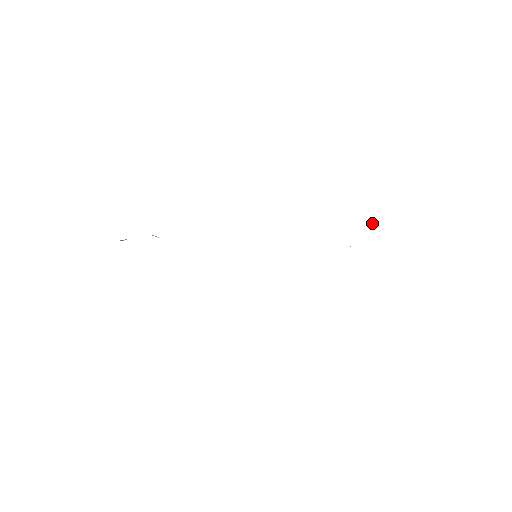
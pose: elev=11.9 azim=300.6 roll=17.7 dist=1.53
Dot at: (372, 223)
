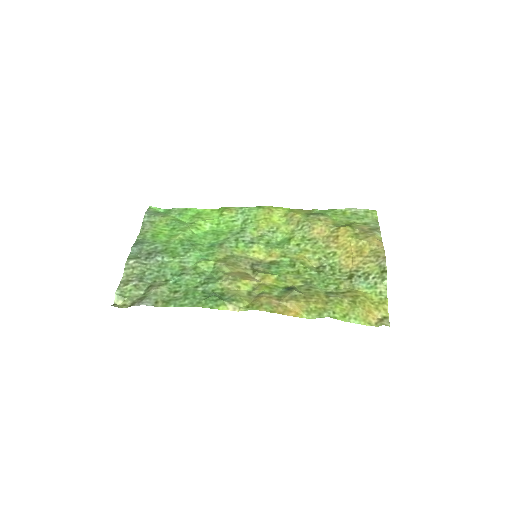
Dot at: occluded
